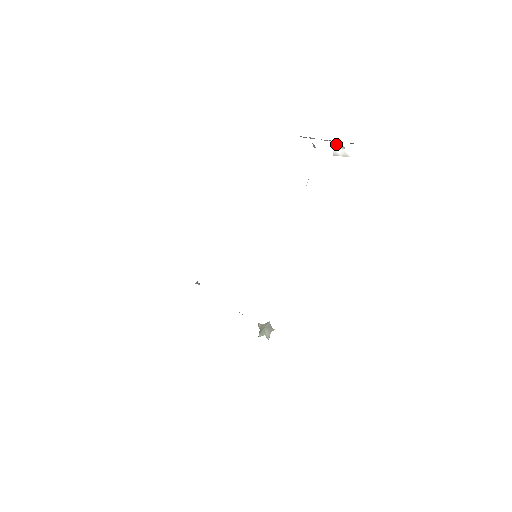
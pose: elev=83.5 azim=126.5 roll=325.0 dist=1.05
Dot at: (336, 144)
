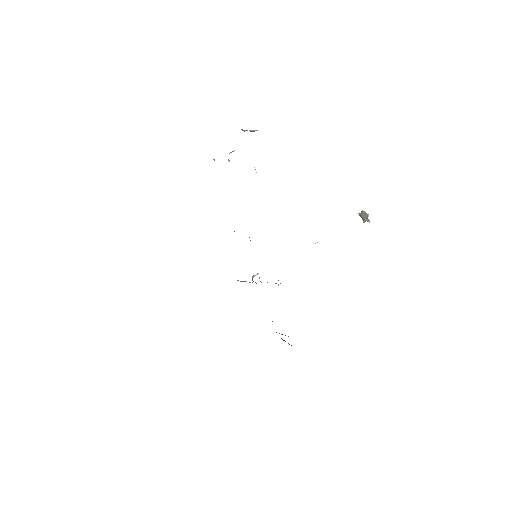
Dot at: (244, 131)
